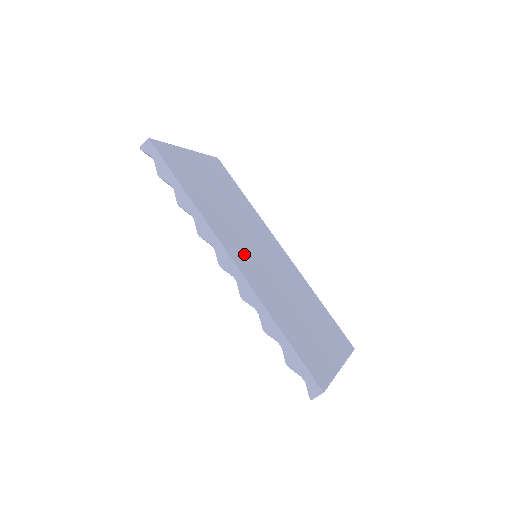
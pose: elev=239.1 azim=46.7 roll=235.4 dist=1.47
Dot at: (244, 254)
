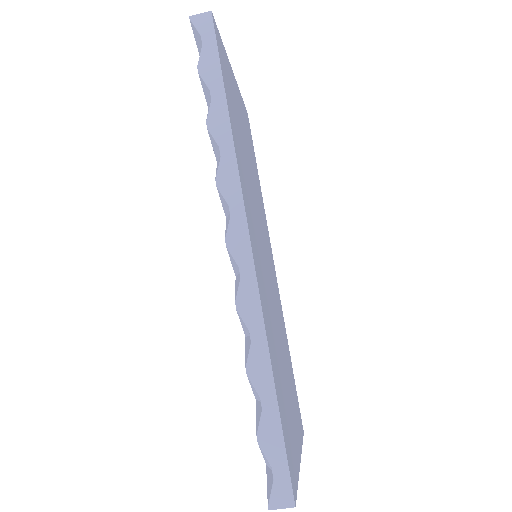
Dot at: (257, 245)
